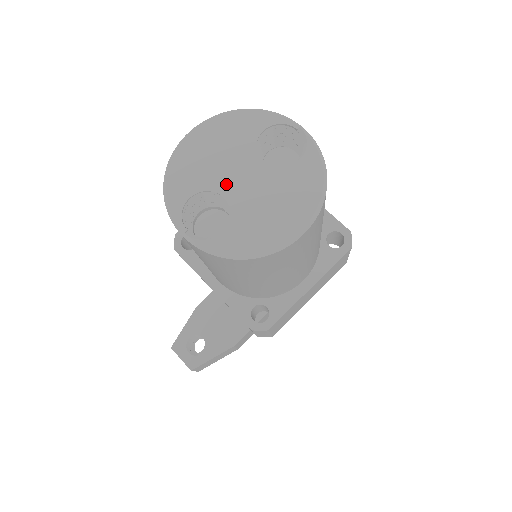
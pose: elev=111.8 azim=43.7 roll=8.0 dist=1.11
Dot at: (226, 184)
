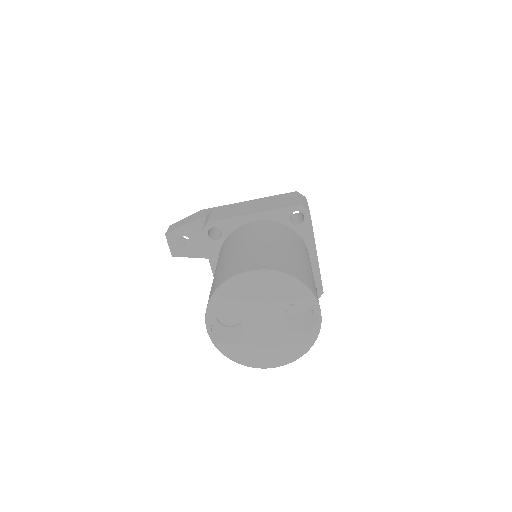
Dot at: (251, 320)
